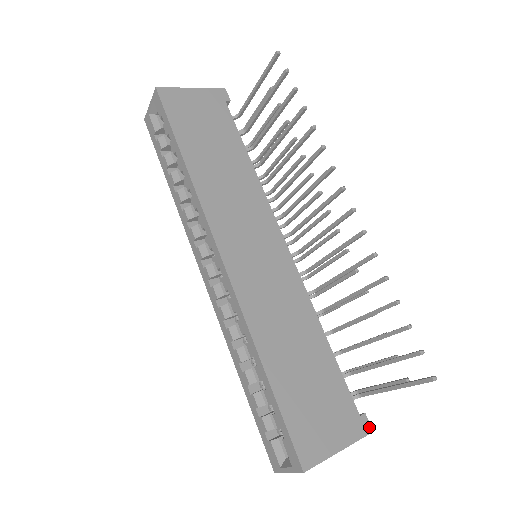
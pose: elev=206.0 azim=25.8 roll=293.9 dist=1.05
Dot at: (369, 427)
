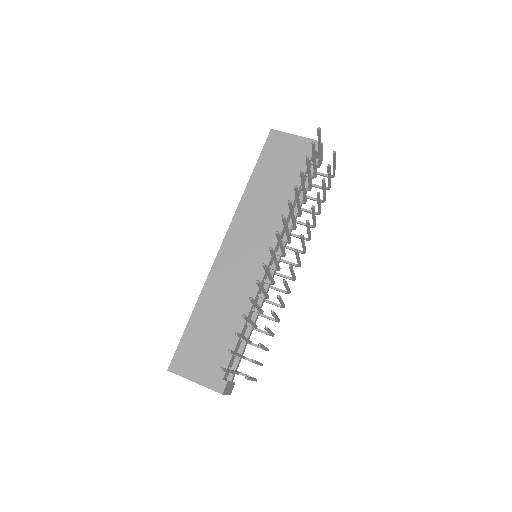
Dot at: (222, 390)
